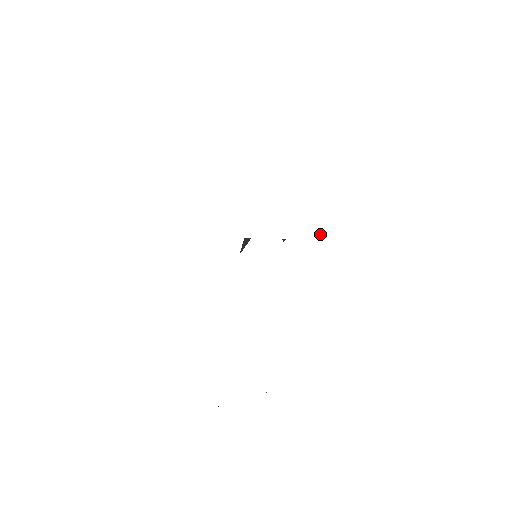
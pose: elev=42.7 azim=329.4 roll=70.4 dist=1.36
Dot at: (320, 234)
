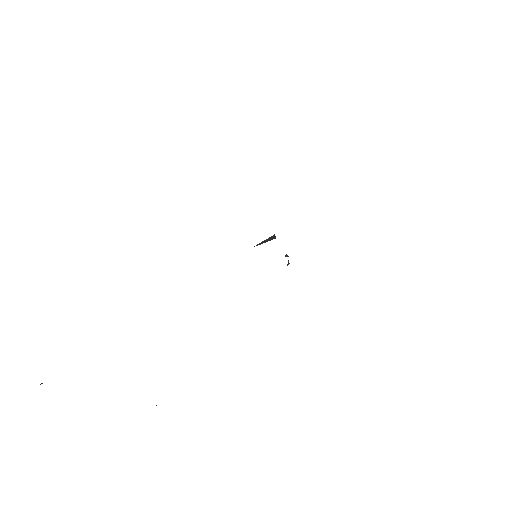
Dot at: (288, 261)
